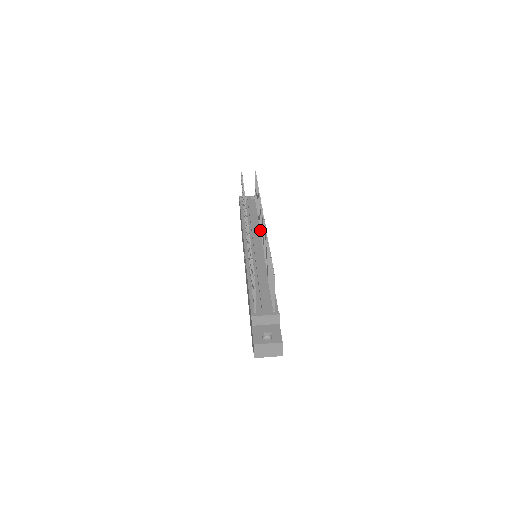
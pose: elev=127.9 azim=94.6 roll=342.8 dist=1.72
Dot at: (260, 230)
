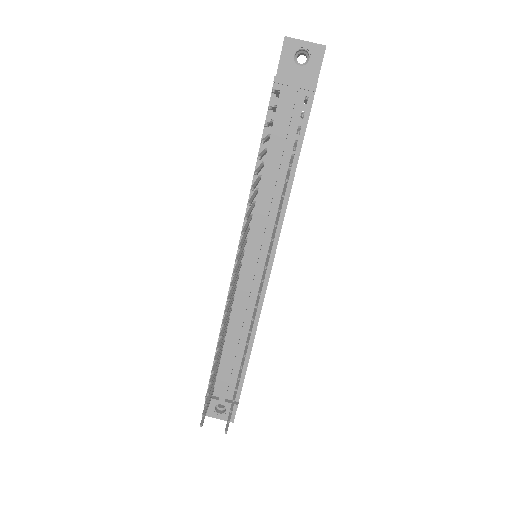
Dot at: (274, 224)
